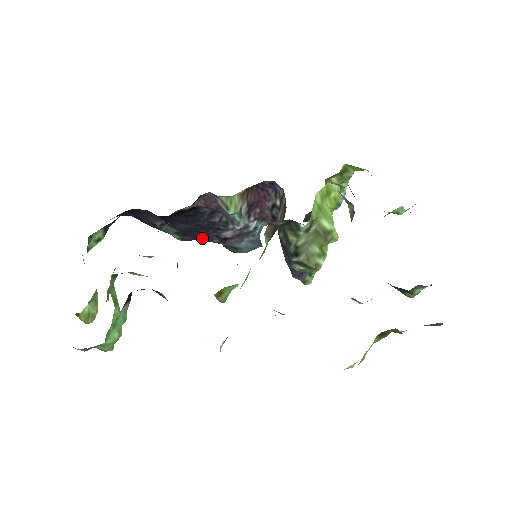
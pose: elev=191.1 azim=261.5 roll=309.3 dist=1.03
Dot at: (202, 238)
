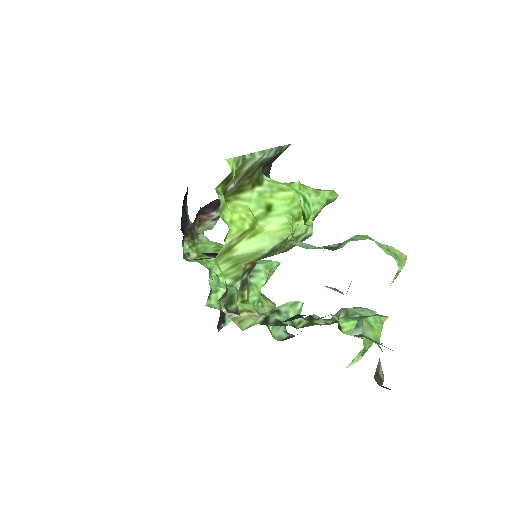
Dot at: occluded
